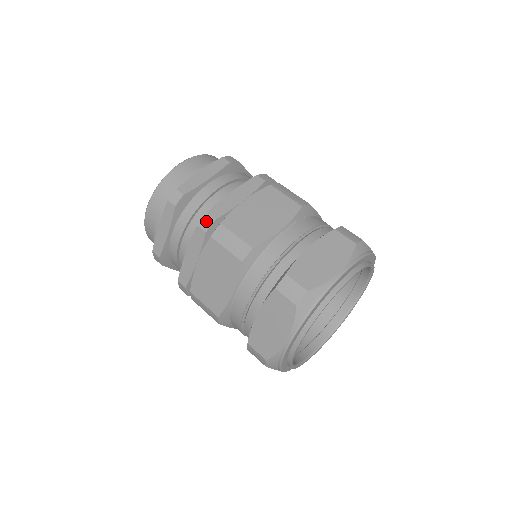
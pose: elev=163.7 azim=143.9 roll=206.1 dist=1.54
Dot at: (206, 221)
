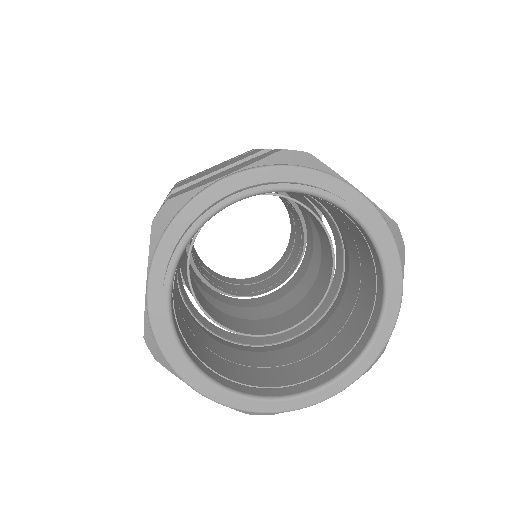
Dot at: occluded
